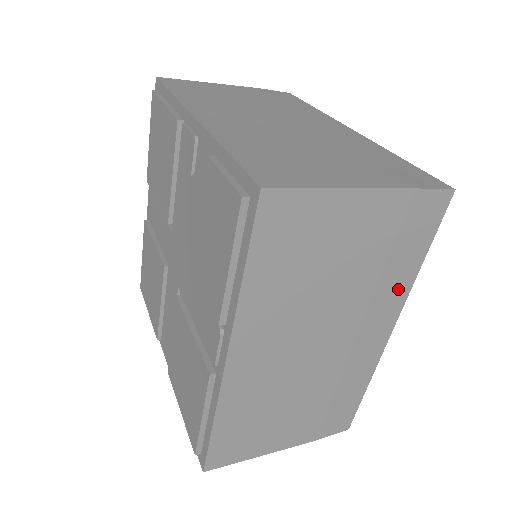
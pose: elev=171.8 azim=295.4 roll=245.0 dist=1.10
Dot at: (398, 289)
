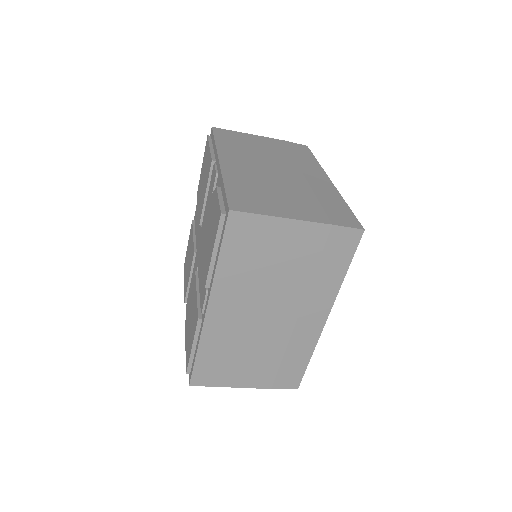
Dot at: (328, 289)
